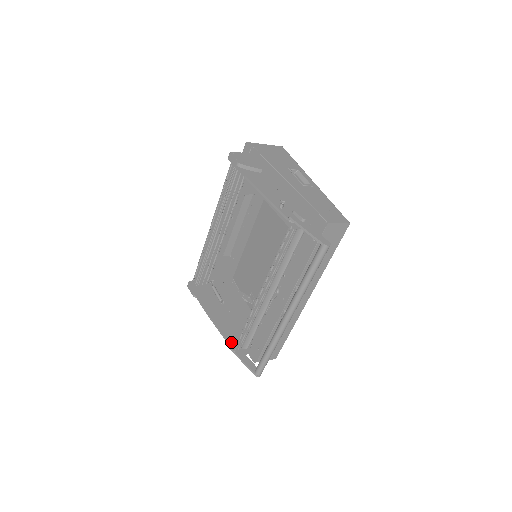
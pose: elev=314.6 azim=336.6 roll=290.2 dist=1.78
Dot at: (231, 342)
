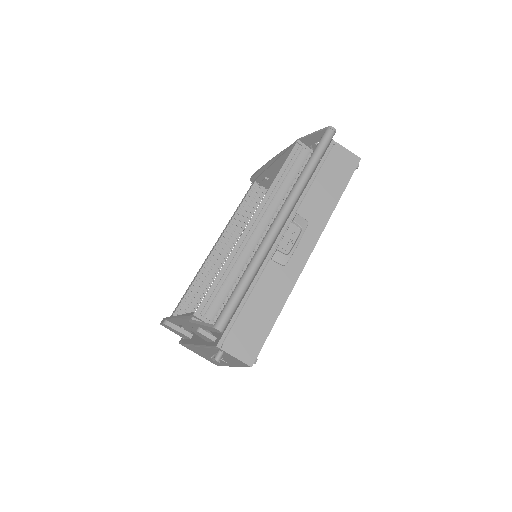
Dot at: occluded
